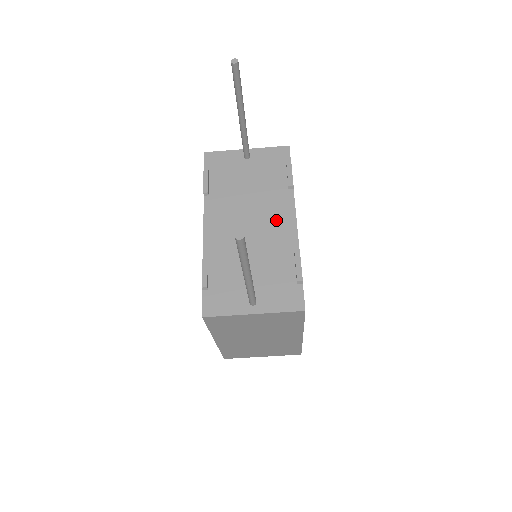
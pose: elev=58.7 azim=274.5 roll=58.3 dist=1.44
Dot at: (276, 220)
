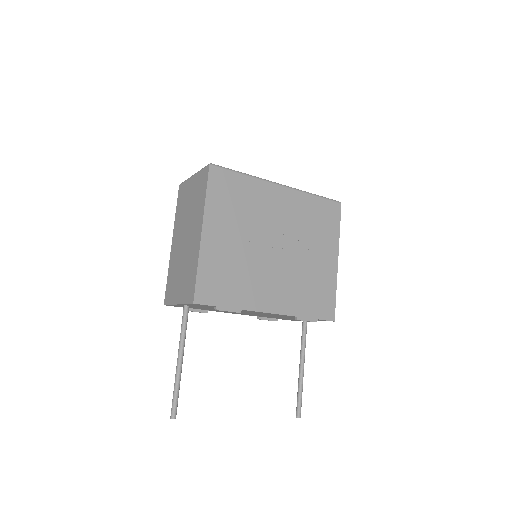
Dot at: occluded
